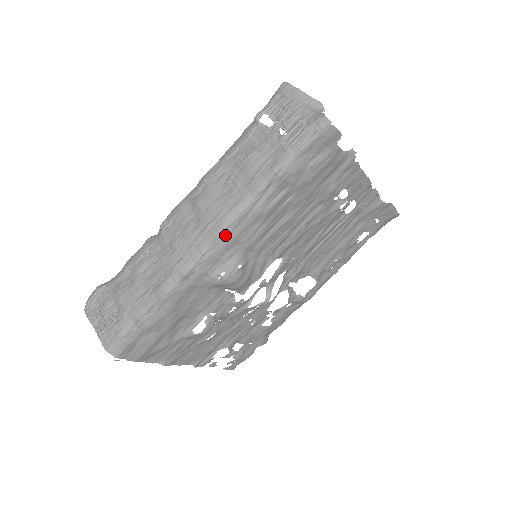
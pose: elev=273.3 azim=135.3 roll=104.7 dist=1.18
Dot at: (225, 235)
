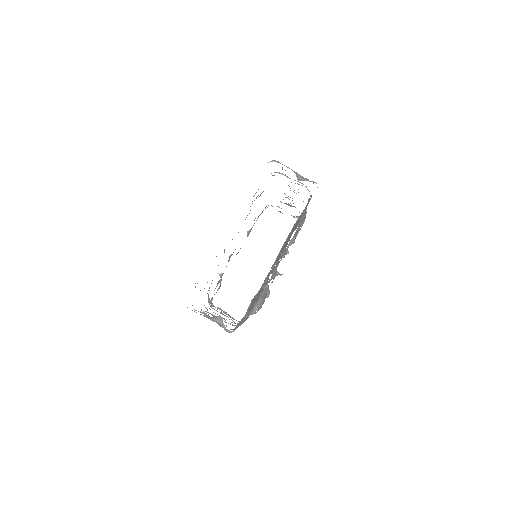
Dot at: occluded
